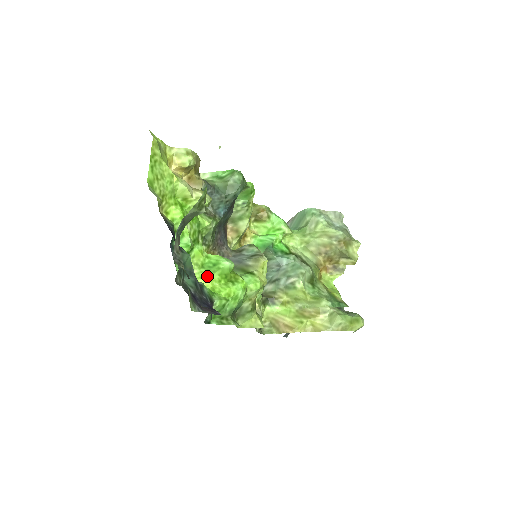
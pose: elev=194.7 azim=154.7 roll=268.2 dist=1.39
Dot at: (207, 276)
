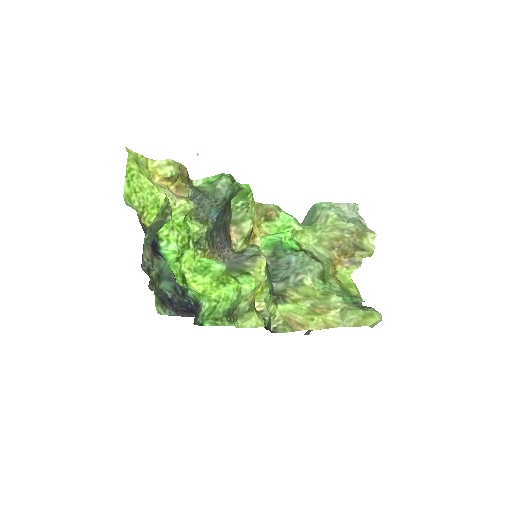
Dot at: (199, 279)
